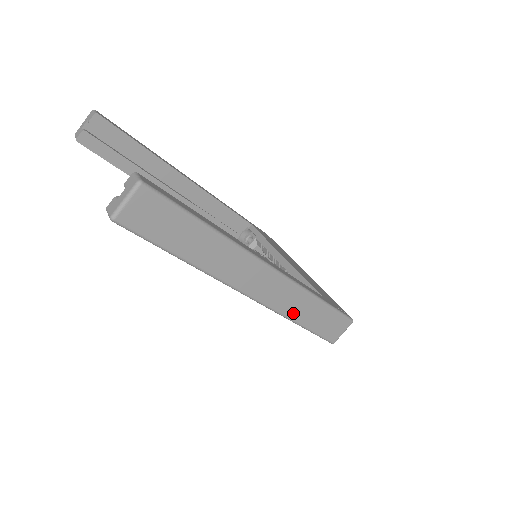
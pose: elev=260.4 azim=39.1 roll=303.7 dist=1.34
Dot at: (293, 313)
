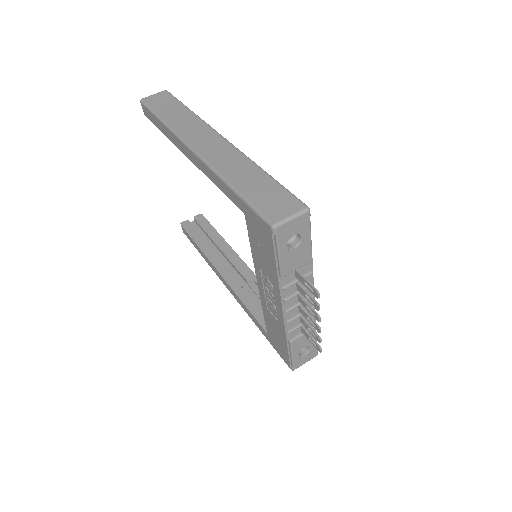
Dot at: (229, 173)
